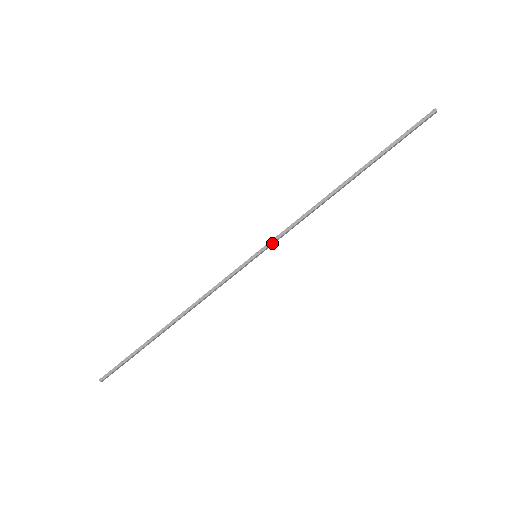
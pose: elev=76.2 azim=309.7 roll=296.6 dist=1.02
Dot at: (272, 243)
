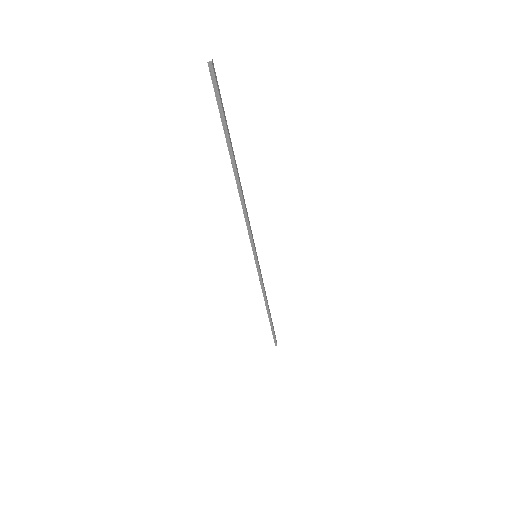
Dot at: (253, 245)
